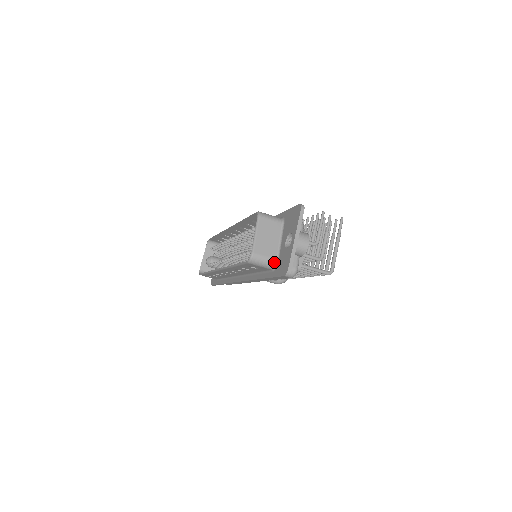
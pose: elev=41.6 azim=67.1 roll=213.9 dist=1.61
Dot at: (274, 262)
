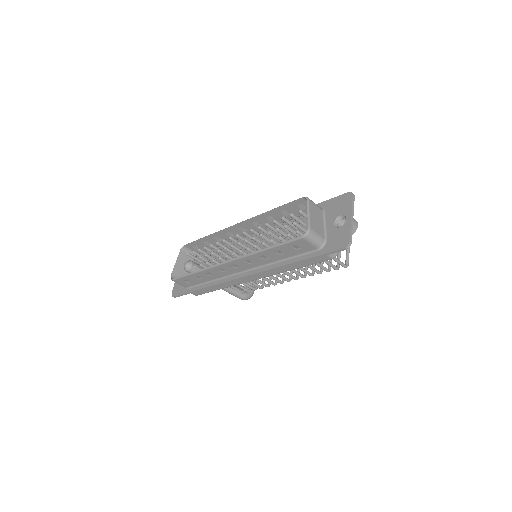
Dot at: (323, 241)
